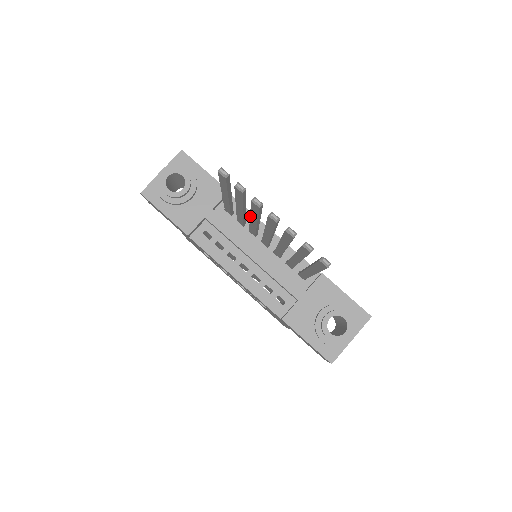
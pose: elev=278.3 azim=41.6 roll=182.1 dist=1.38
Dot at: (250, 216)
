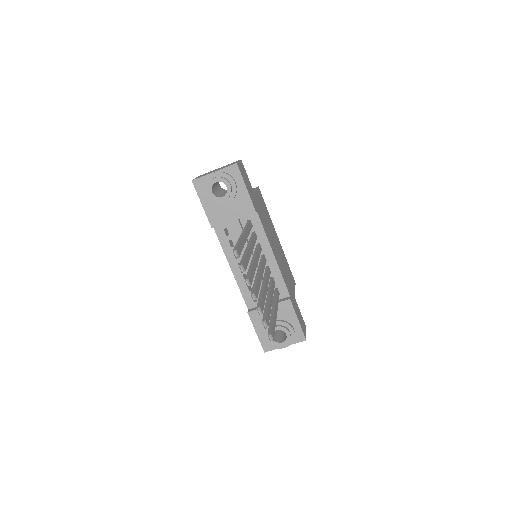
Dot at: (250, 263)
